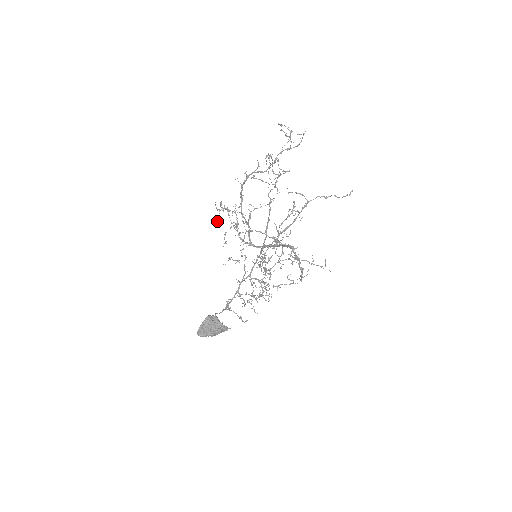
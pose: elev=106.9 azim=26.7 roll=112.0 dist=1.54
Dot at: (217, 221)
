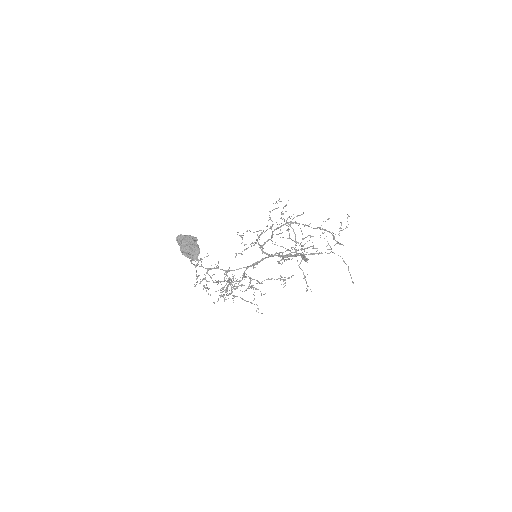
Dot at: (273, 203)
